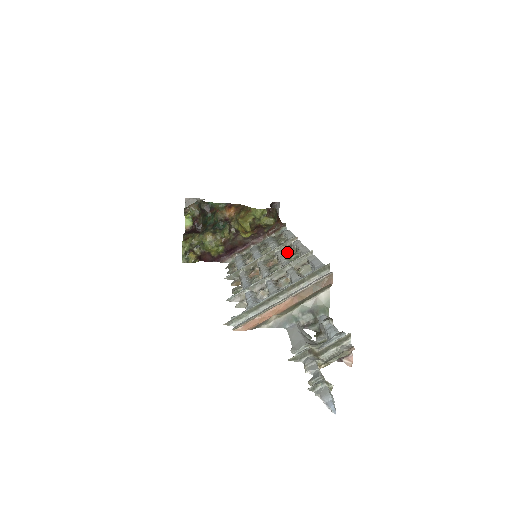
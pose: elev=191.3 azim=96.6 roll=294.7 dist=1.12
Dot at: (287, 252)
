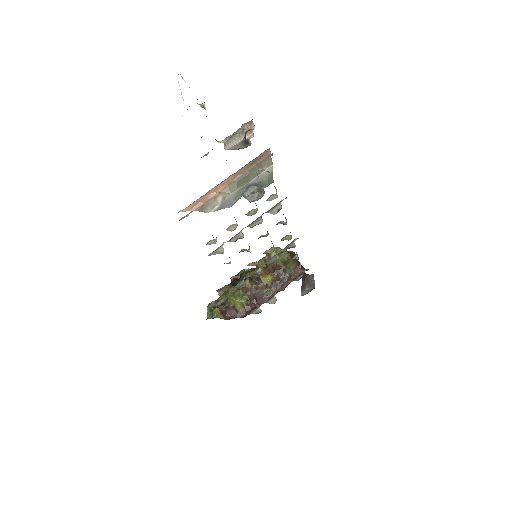
Dot at: (282, 238)
